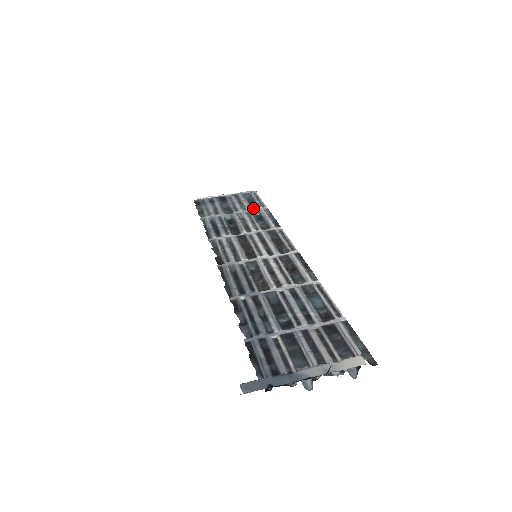
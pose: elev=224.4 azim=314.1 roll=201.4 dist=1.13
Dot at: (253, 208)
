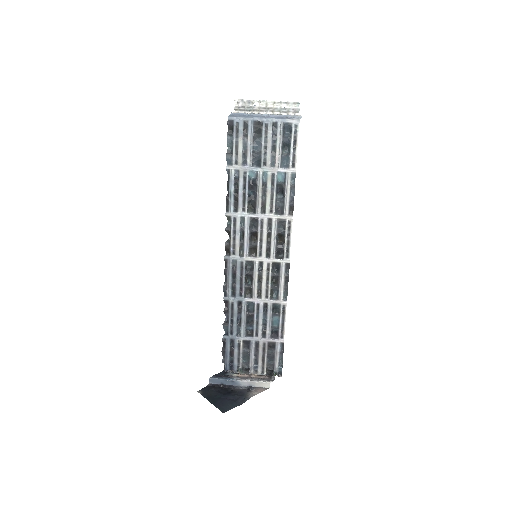
Dot at: (282, 166)
